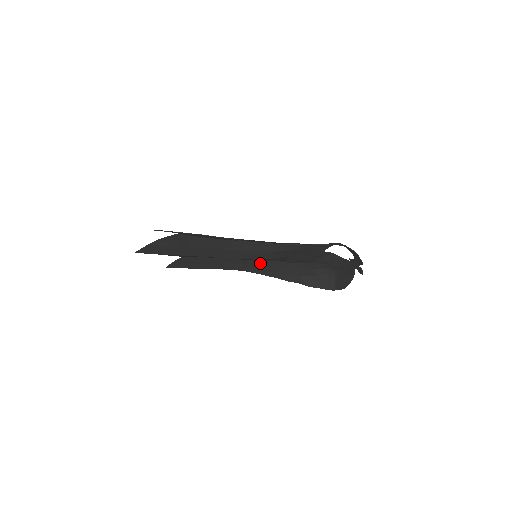
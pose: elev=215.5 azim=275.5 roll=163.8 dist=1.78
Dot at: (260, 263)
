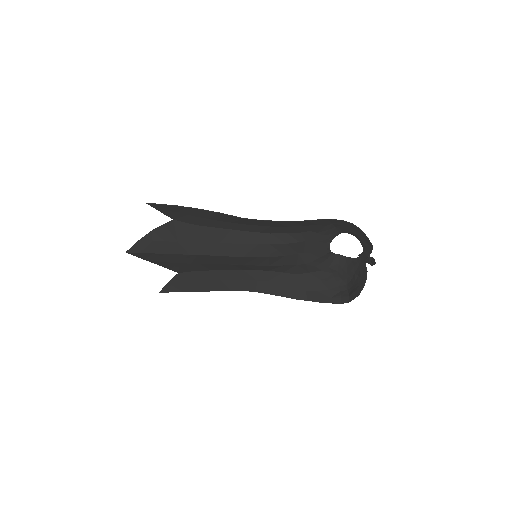
Dot at: (262, 277)
